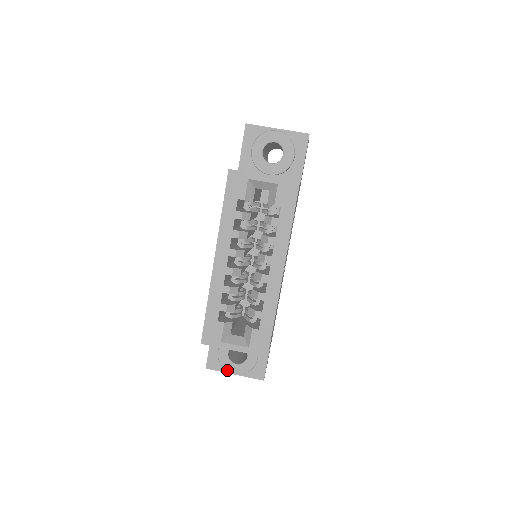
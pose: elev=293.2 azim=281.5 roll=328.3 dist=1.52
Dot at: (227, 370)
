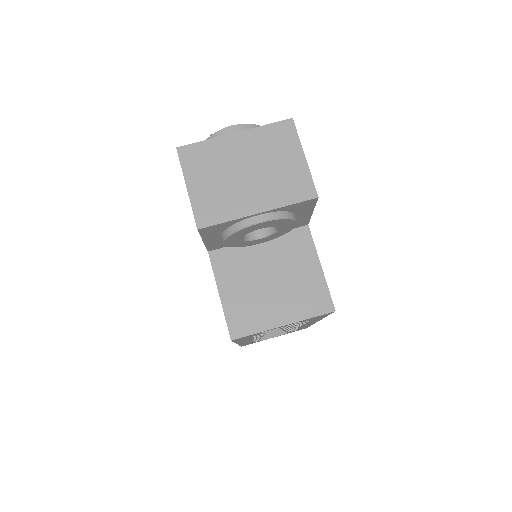
Dot at: occluded
